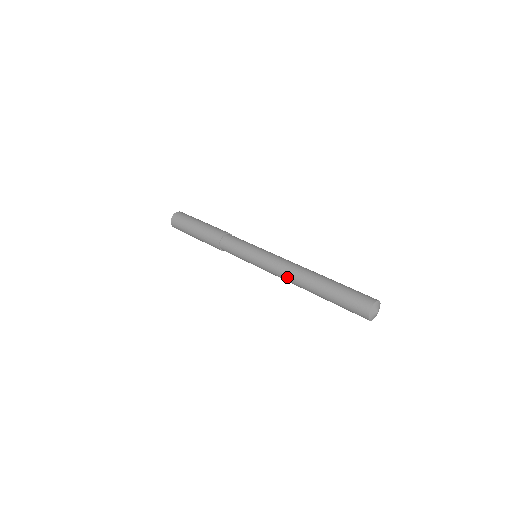
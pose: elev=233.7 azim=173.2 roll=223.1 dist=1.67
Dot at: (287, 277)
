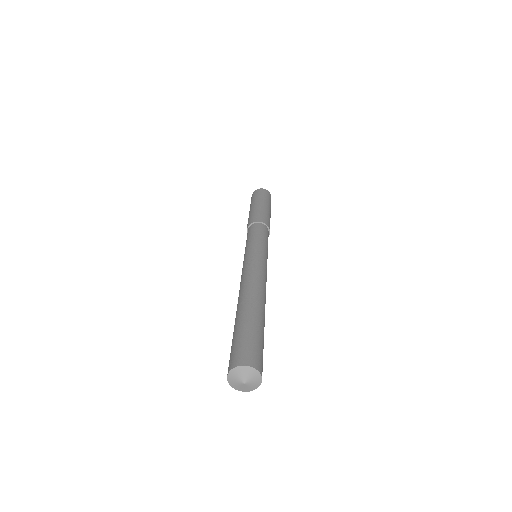
Dot at: (240, 285)
